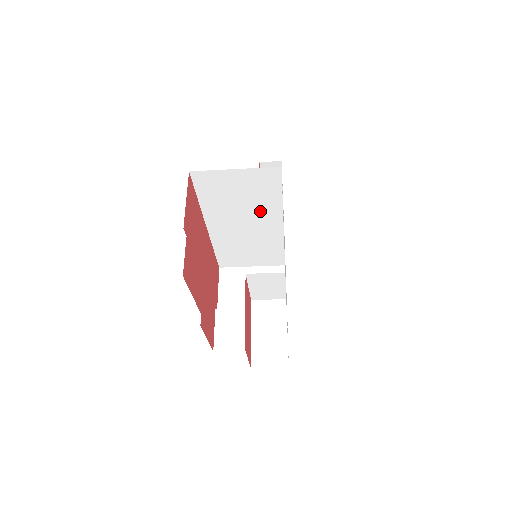
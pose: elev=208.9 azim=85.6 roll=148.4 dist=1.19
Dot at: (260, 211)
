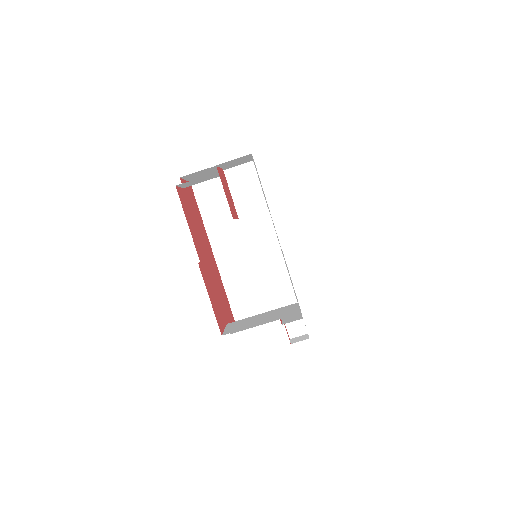
Dot at: (252, 219)
